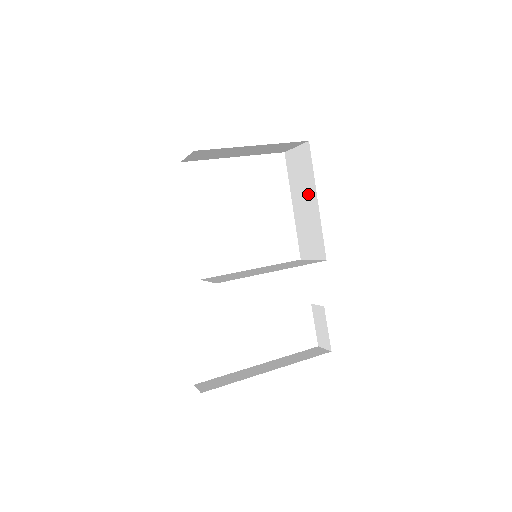
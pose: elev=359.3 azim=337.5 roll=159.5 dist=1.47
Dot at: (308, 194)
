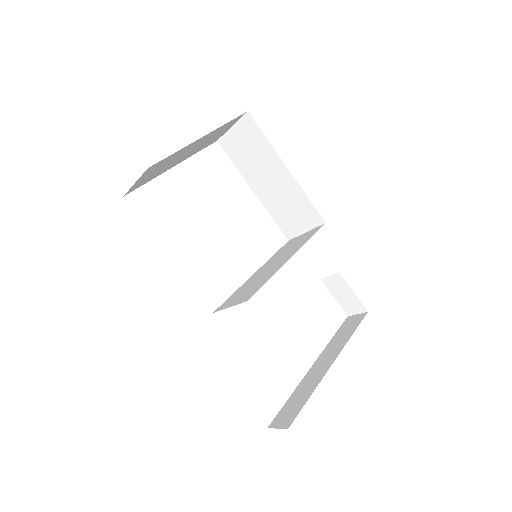
Dot at: (270, 168)
